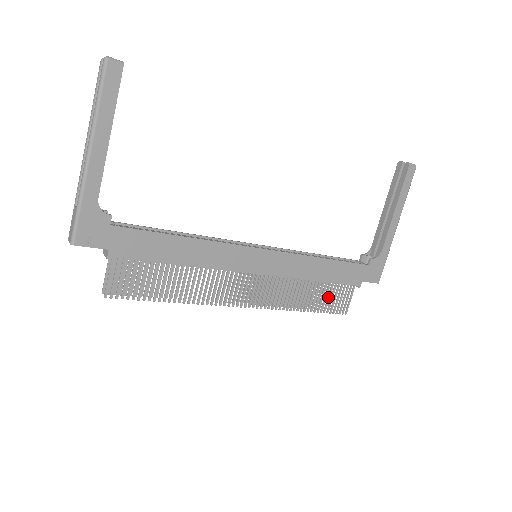
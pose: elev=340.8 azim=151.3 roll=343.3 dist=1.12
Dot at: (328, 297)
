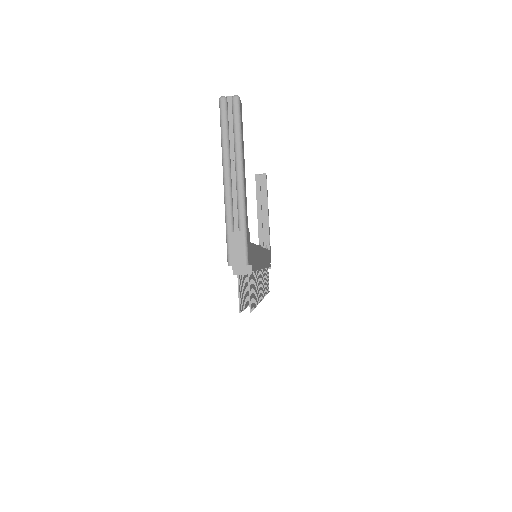
Dot at: (267, 280)
